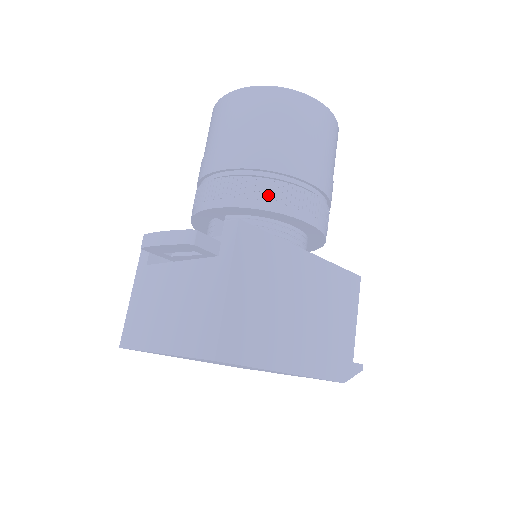
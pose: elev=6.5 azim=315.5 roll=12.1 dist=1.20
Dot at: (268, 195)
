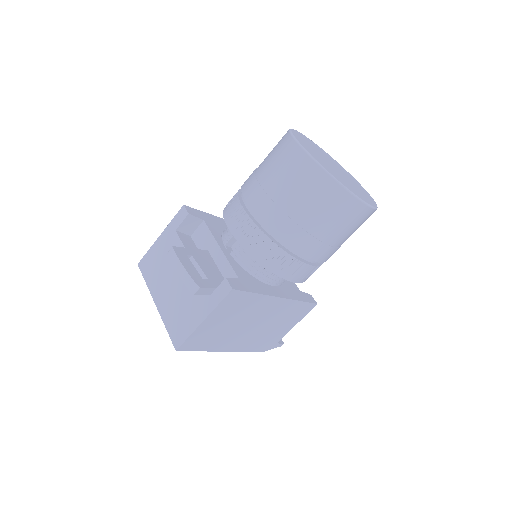
Dot at: (273, 259)
